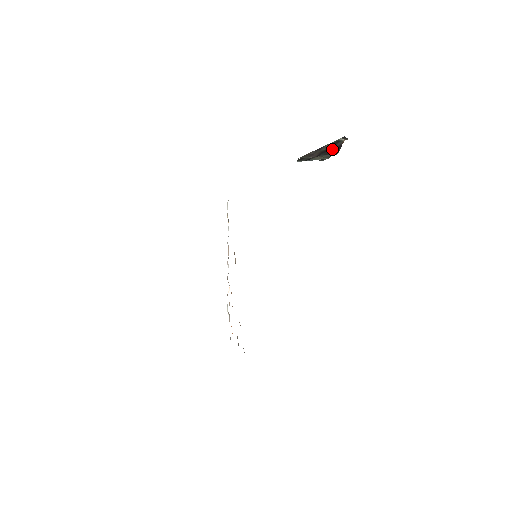
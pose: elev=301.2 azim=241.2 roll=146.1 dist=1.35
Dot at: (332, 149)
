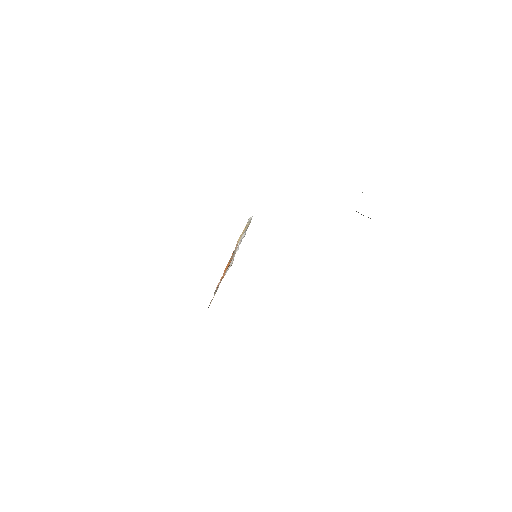
Dot at: occluded
